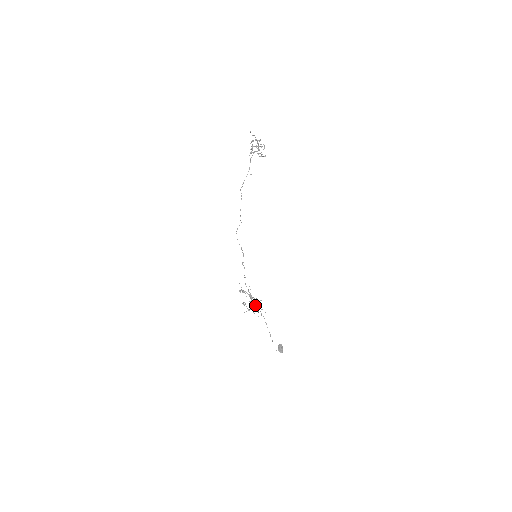
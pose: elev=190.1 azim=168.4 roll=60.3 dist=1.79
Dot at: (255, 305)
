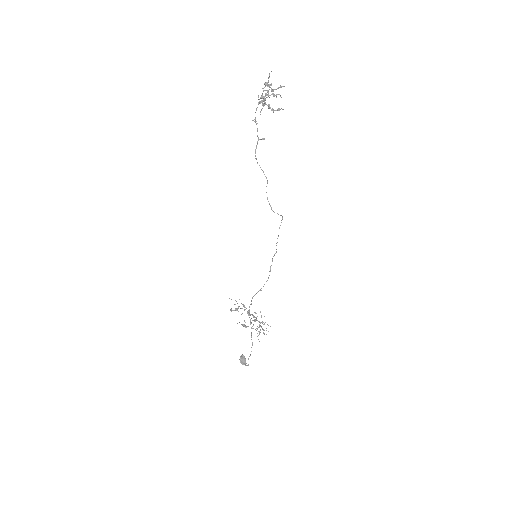
Dot at: occluded
